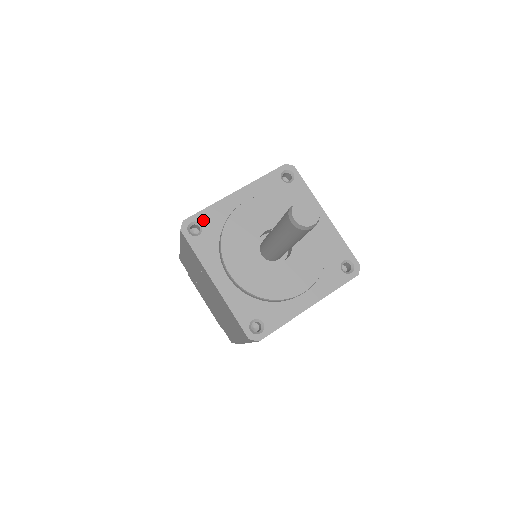
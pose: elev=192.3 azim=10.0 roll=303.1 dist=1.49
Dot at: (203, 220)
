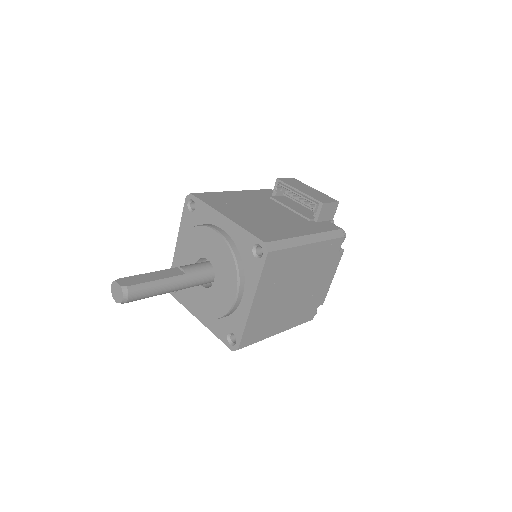
Dot at: (198, 207)
